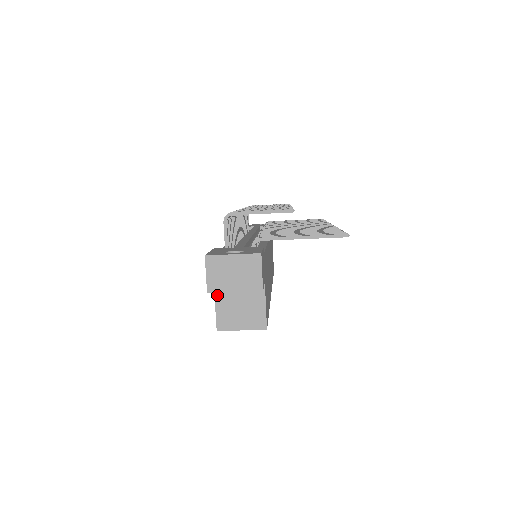
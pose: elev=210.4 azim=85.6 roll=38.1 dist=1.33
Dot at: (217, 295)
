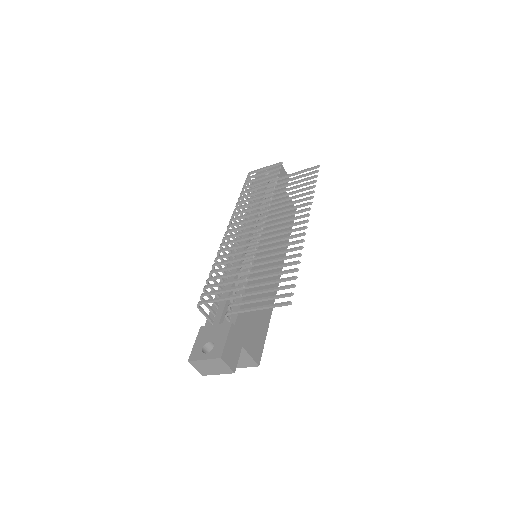
Dot at: occluded
